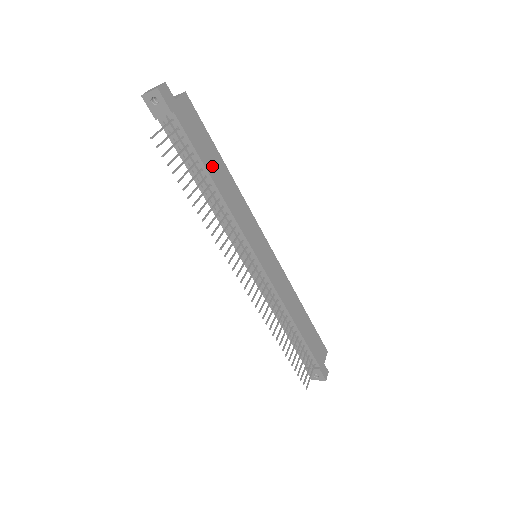
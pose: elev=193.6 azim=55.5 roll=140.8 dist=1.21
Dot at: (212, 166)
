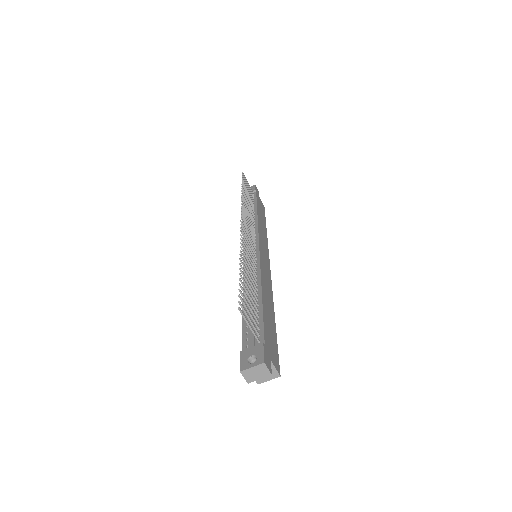
Dot at: (260, 214)
